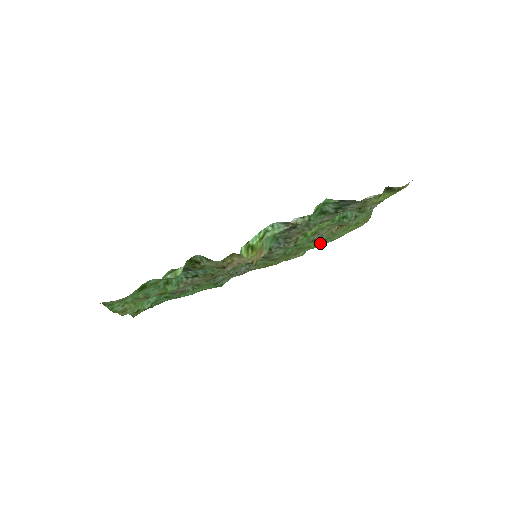
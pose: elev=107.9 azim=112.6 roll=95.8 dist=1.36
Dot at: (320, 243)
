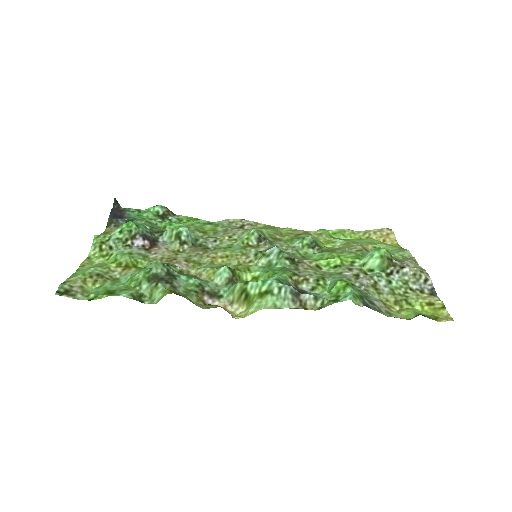
Dot at: (336, 238)
